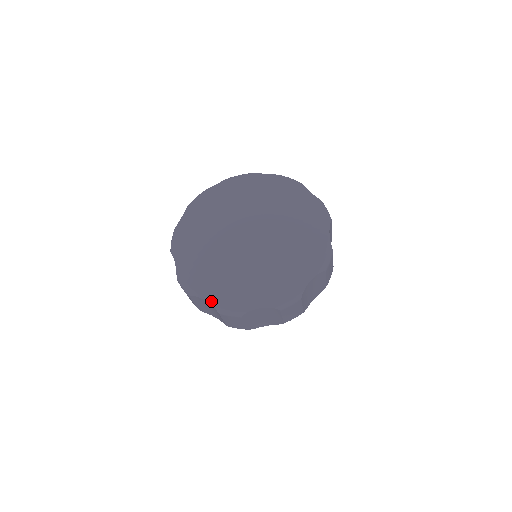
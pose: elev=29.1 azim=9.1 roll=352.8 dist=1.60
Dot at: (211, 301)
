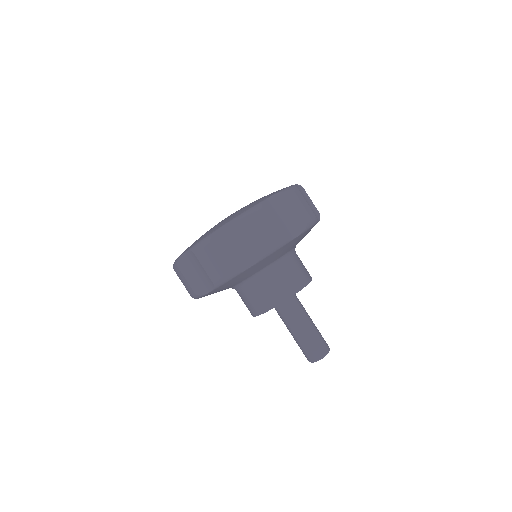
Dot at: (229, 221)
